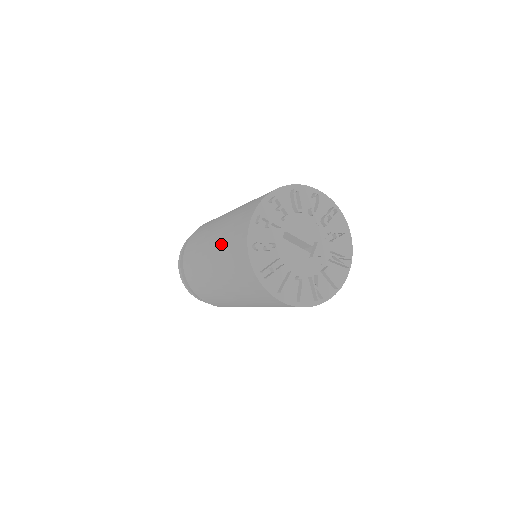
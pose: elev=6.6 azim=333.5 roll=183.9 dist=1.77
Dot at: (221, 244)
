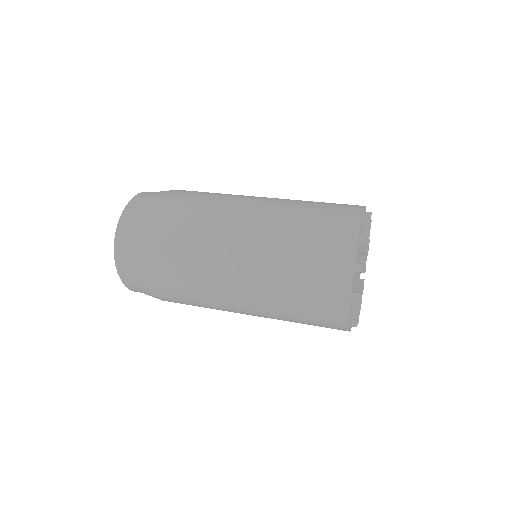
Dot at: (279, 306)
